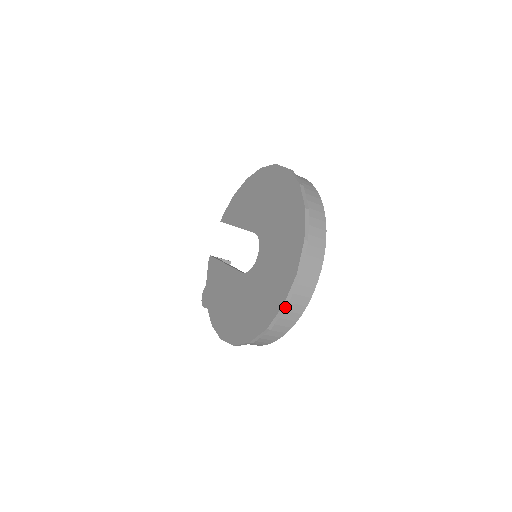
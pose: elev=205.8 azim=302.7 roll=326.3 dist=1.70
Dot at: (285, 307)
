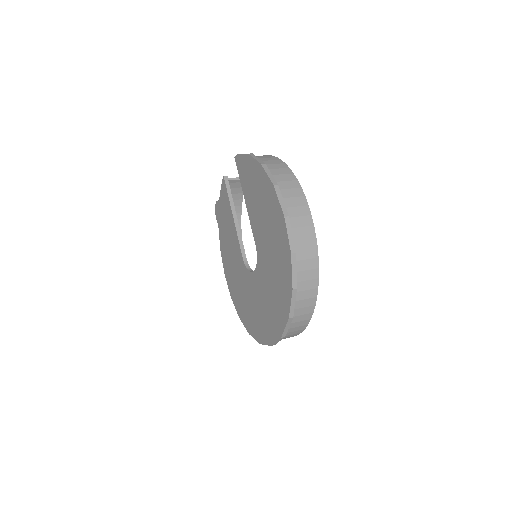
Dot at: occluded
